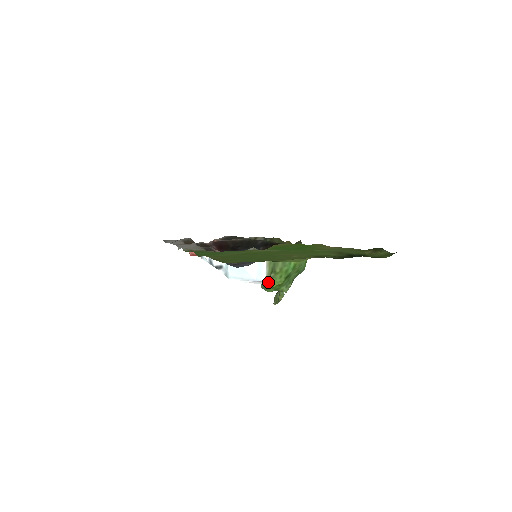
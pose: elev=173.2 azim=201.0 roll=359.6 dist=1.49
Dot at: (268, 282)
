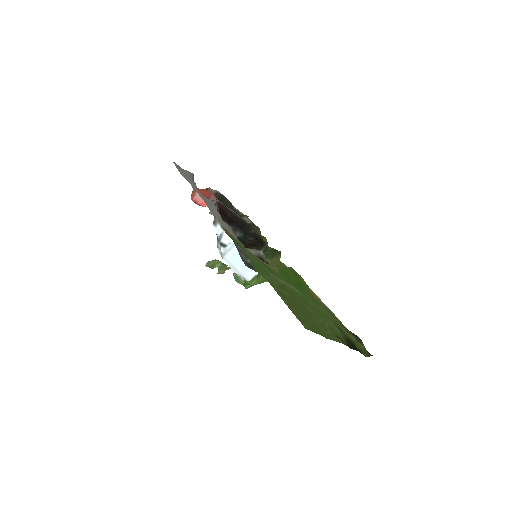
Dot at: occluded
